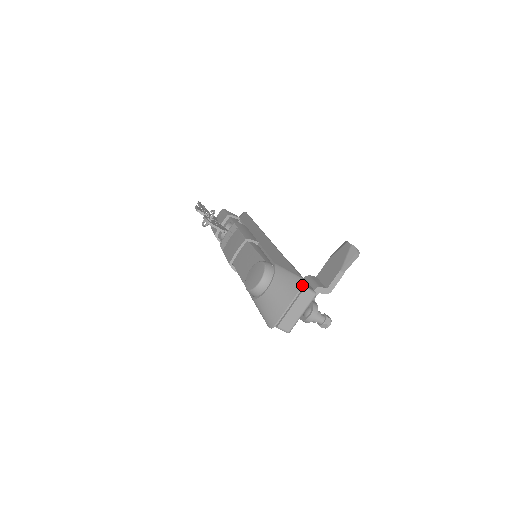
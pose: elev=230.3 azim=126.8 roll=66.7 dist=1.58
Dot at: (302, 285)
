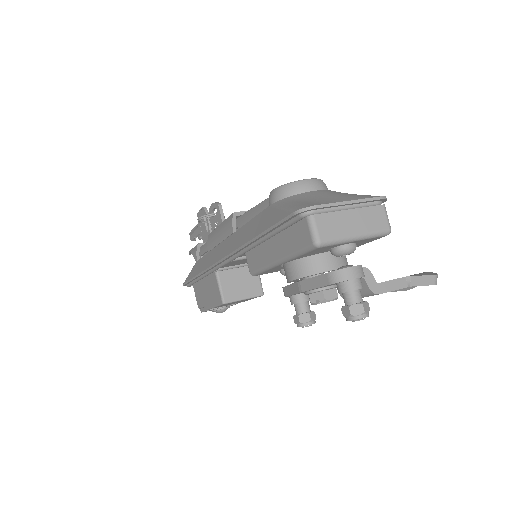
Dot at: (385, 196)
